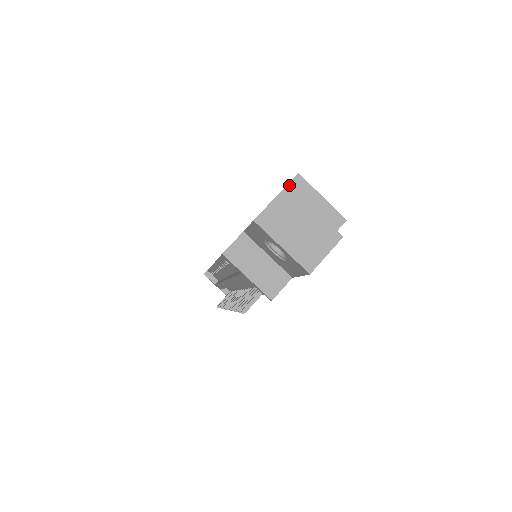
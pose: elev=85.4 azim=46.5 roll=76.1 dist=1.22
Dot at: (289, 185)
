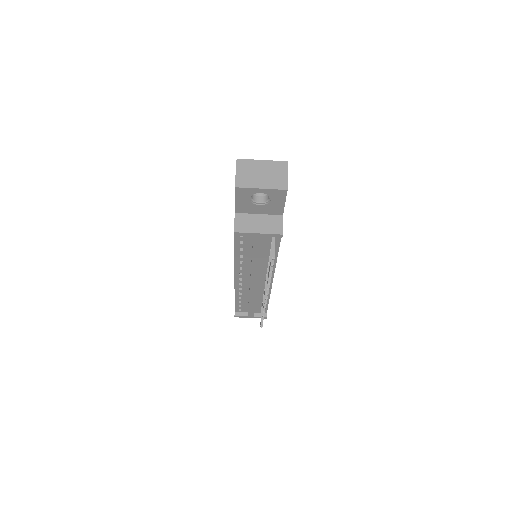
Dot at: (238, 159)
